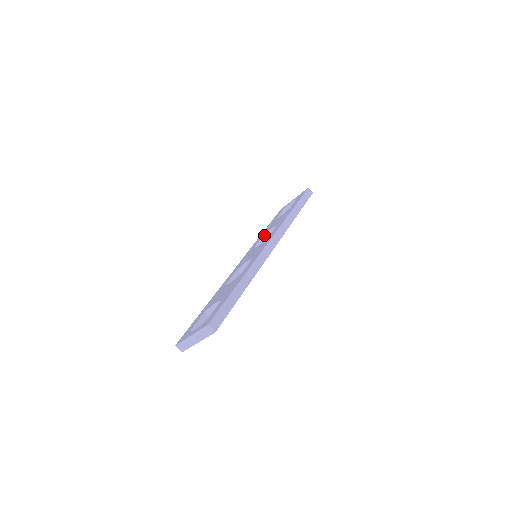
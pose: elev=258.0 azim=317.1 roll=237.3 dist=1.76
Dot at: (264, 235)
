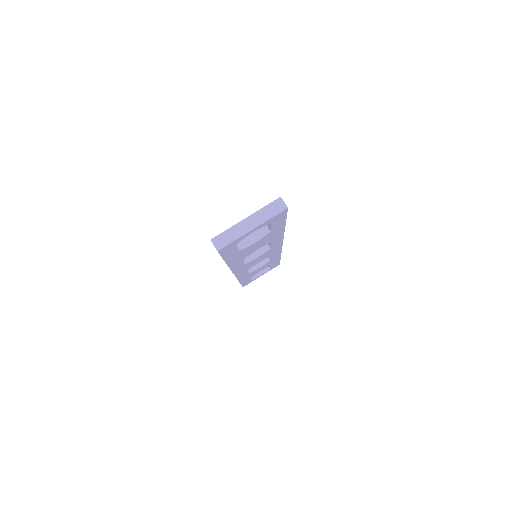
Dot at: occluded
